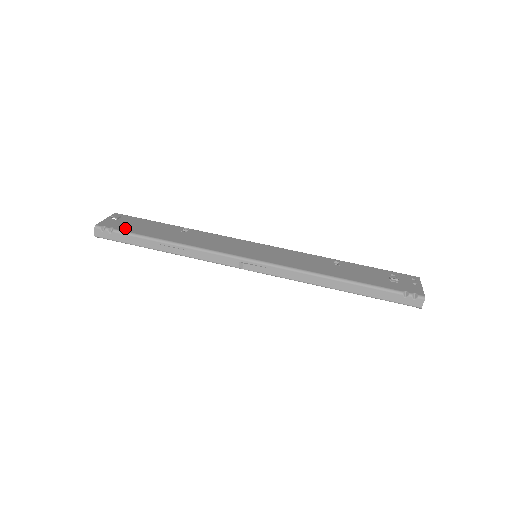
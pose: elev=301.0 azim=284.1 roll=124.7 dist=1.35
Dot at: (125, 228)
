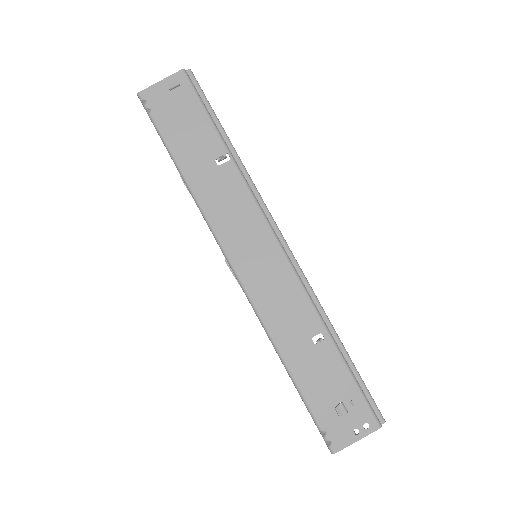
Dot at: (162, 118)
